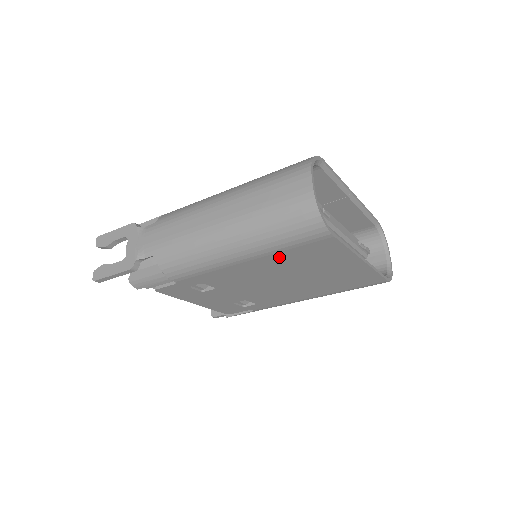
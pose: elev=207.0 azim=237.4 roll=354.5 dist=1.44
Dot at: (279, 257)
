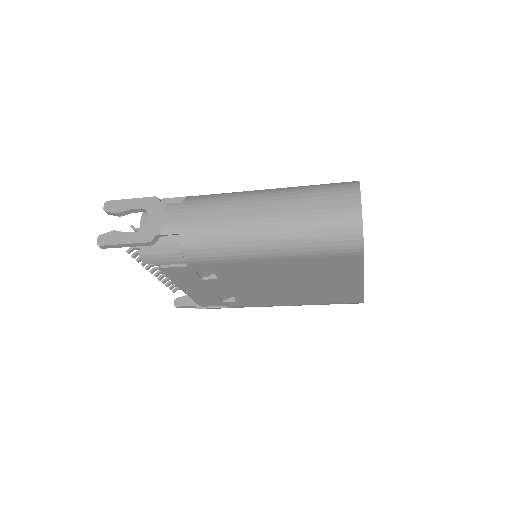
Dot at: (303, 262)
